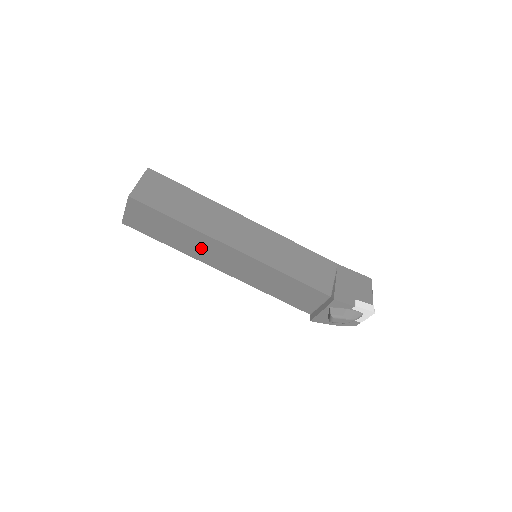
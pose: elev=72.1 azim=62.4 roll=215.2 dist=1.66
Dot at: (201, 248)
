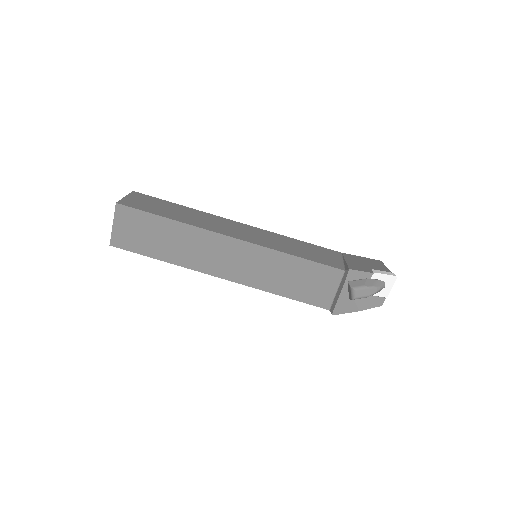
Dot at: (197, 250)
